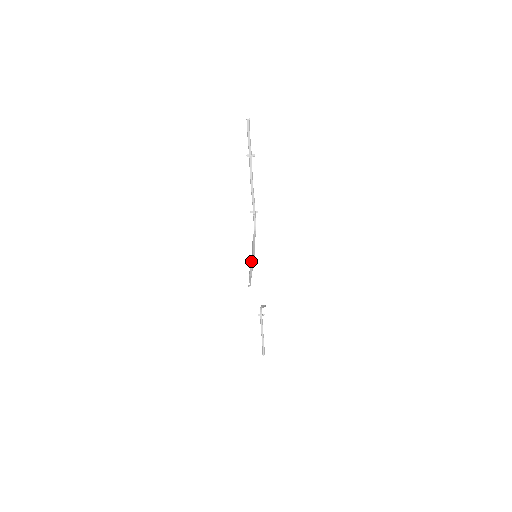
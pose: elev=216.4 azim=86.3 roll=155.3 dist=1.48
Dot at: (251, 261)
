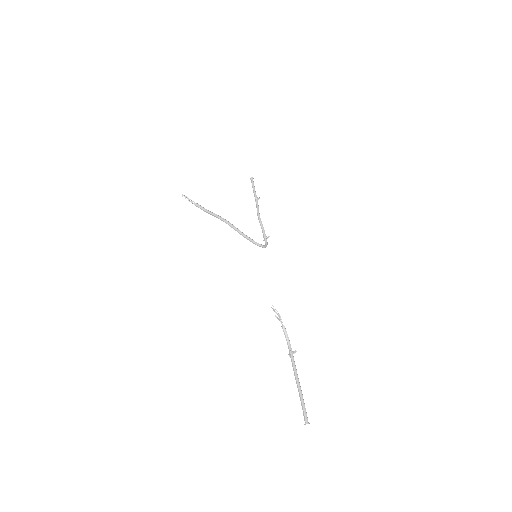
Dot at: (216, 216)
